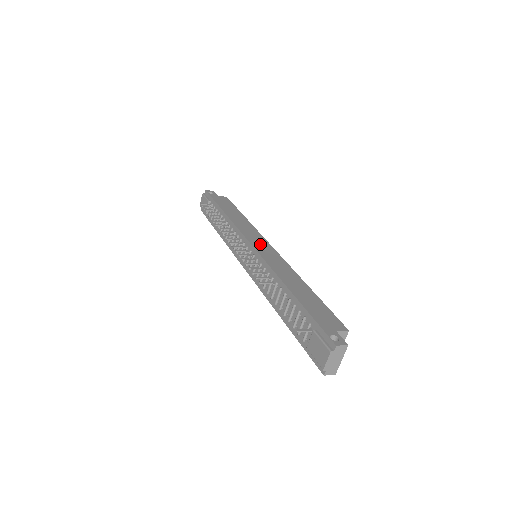
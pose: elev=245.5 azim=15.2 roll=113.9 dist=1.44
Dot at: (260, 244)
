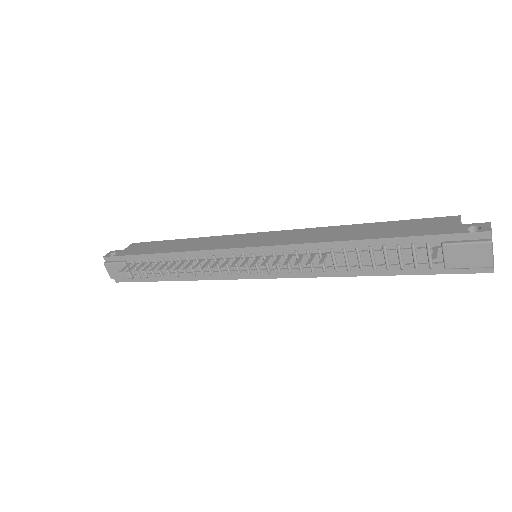
Dot at: (250, 240)
